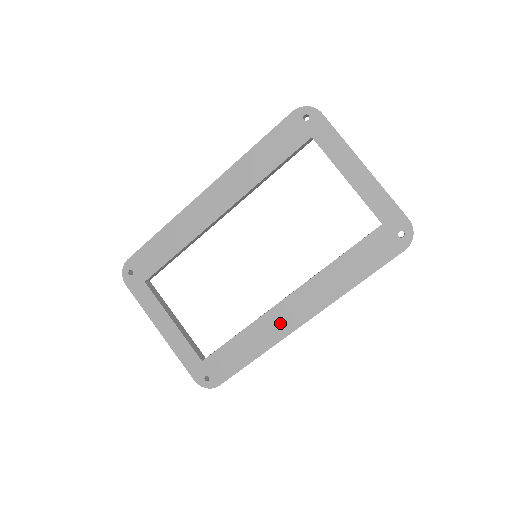
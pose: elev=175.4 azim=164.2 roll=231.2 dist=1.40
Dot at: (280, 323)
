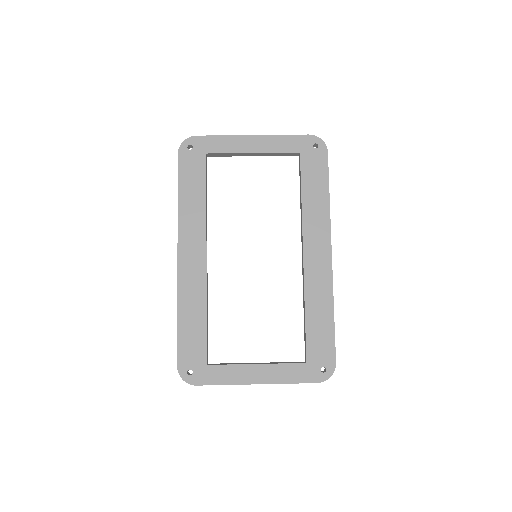
Dot at: (319, 273)
